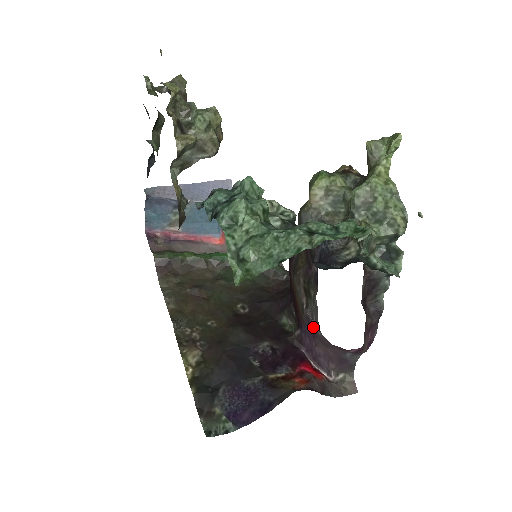
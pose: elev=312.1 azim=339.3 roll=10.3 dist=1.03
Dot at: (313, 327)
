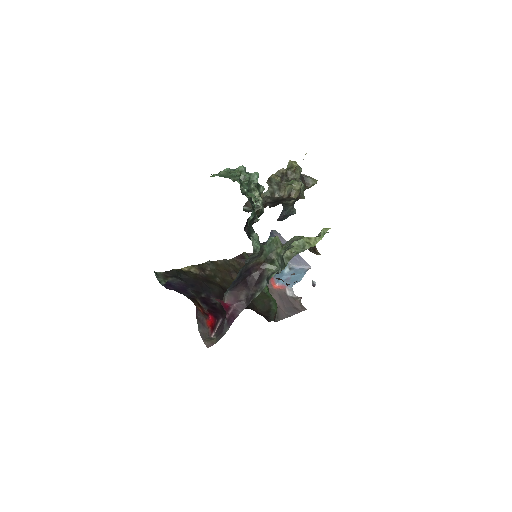
Dot at: occluded
